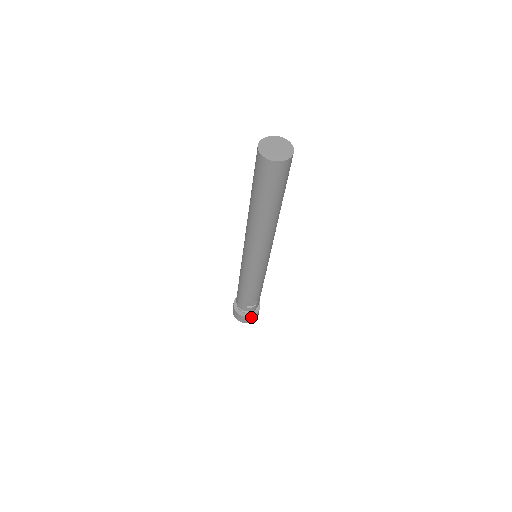
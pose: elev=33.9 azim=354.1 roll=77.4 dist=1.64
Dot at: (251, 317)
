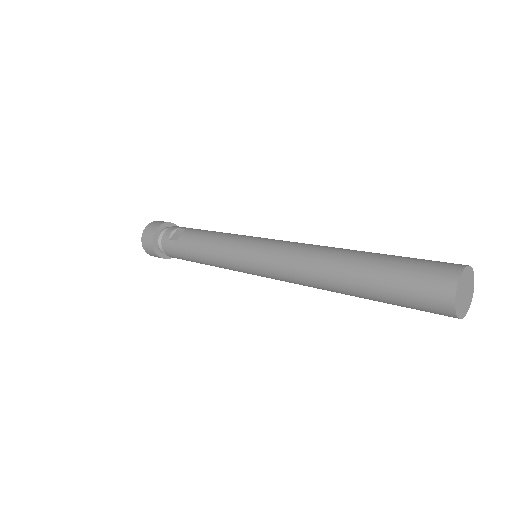
Dot at: occluded
